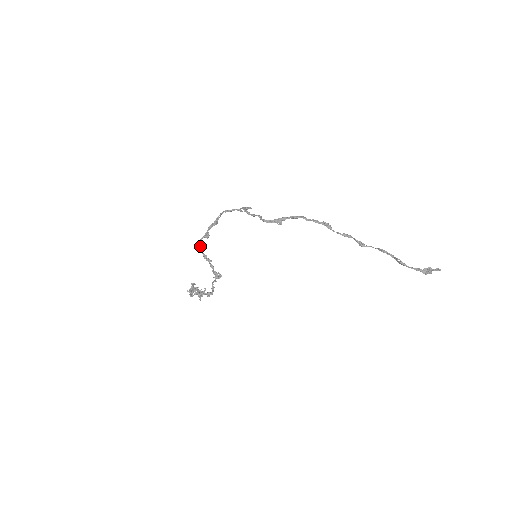
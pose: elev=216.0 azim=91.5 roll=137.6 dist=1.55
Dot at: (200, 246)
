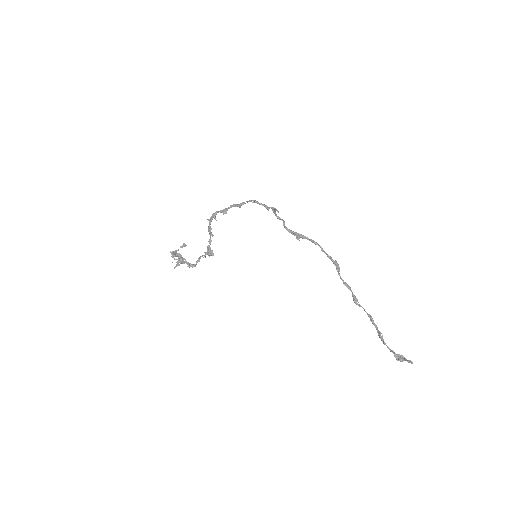
Dot at: (212, 217)
